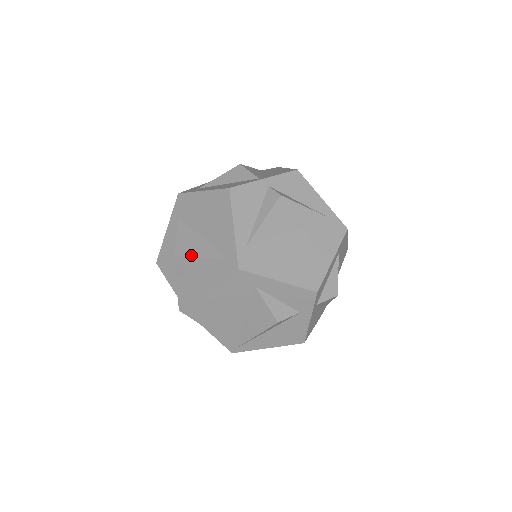
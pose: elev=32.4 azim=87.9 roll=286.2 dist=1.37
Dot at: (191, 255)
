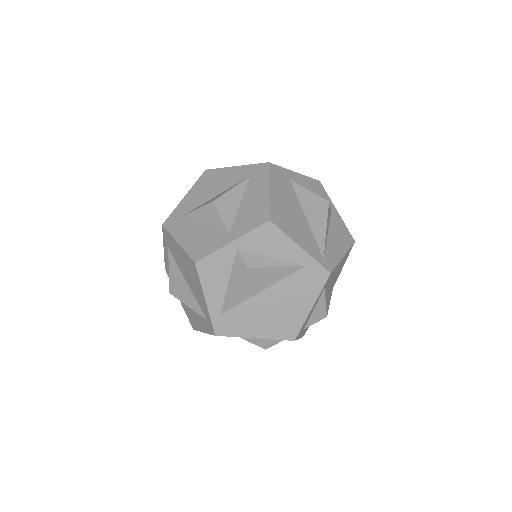
Dot at: (181, 300)
